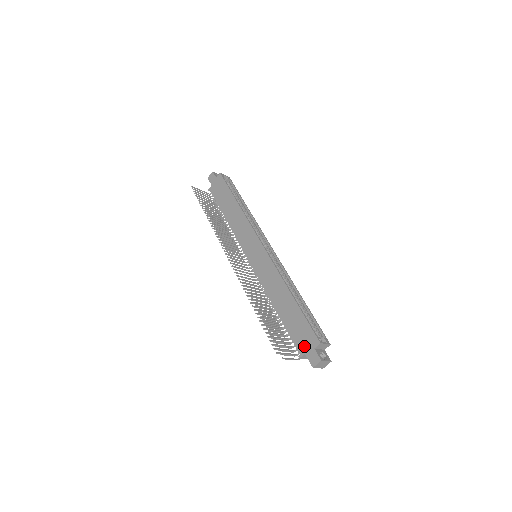
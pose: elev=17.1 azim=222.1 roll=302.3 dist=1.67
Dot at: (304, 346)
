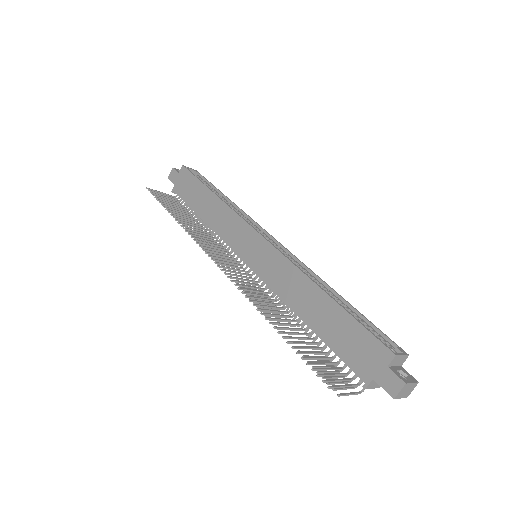
Dot at: (368, 367)
